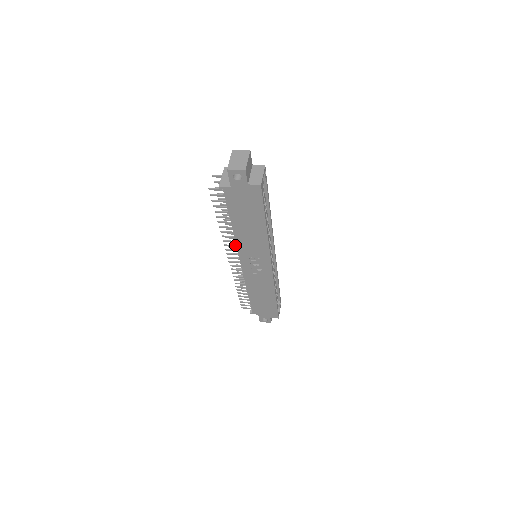
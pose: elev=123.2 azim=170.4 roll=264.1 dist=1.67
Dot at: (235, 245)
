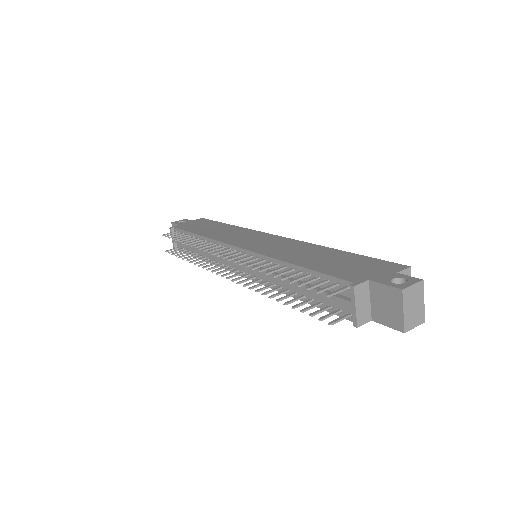
Dot at: (258, 281)
